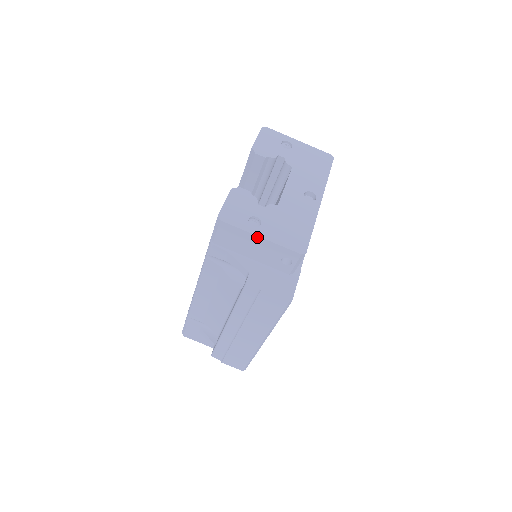
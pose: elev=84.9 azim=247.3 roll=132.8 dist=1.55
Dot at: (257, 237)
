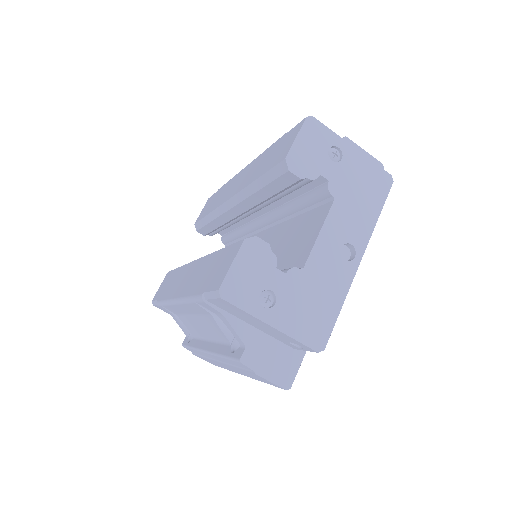
Dot at: (266, 324)
